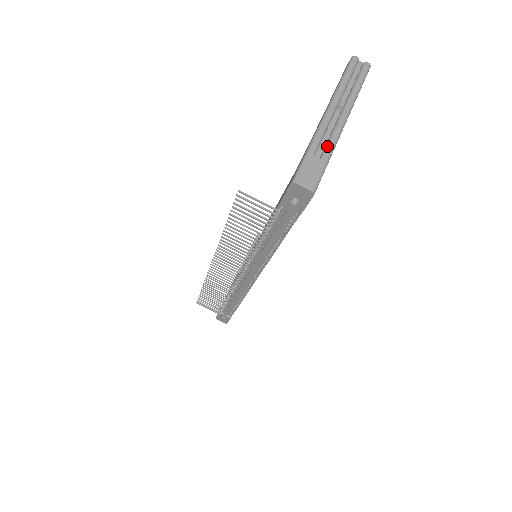
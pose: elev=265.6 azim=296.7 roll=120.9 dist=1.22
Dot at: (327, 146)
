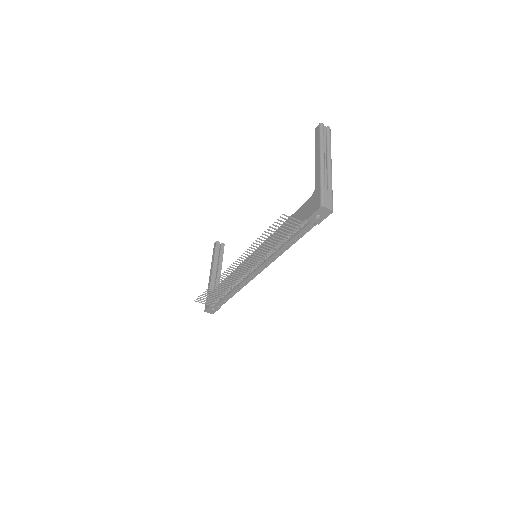
Dot at: (329, 182)
